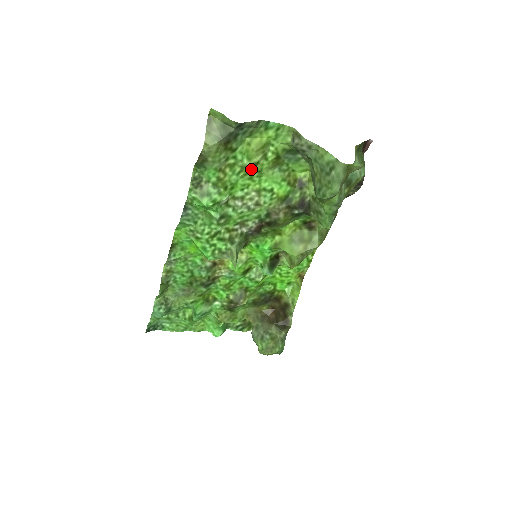
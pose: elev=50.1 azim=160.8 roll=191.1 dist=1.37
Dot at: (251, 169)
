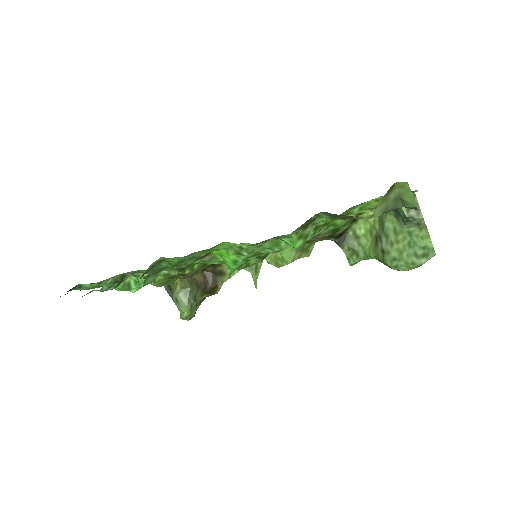
Dot at: (353, 216)
